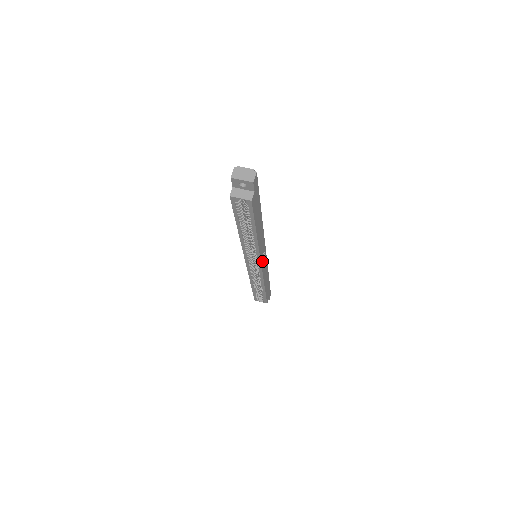
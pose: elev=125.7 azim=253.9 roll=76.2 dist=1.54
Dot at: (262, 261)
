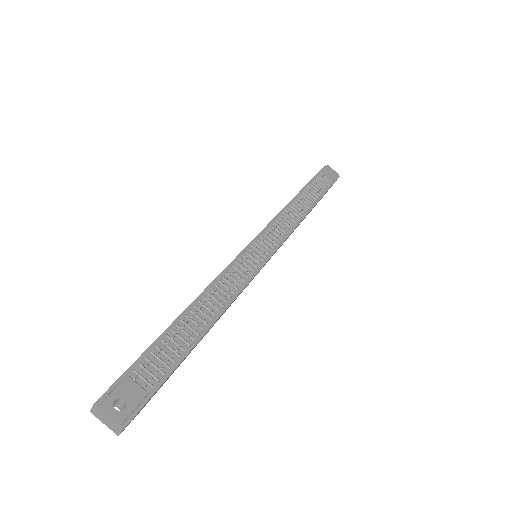
Dot at: occluded
